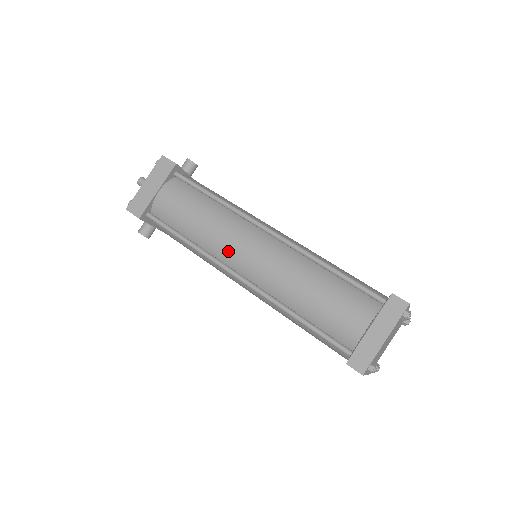
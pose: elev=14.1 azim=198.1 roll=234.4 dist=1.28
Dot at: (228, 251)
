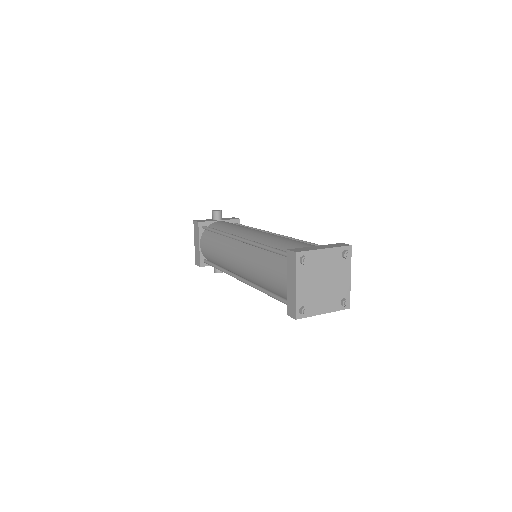
Dot at: (230, 265)
